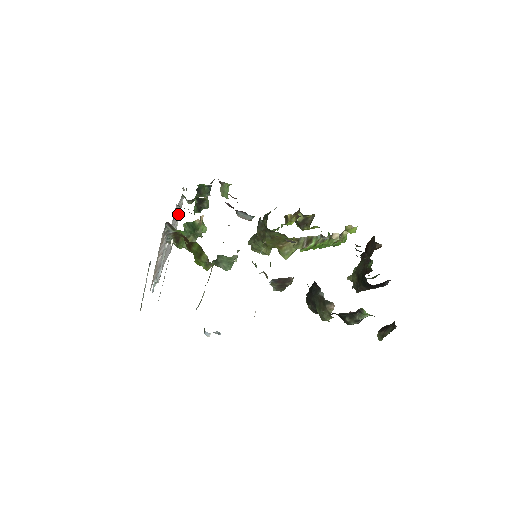
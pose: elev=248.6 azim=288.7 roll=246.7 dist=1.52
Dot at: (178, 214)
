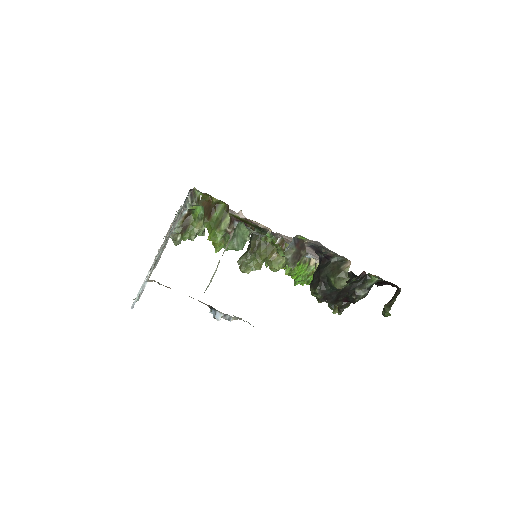
Dot at: occluded
